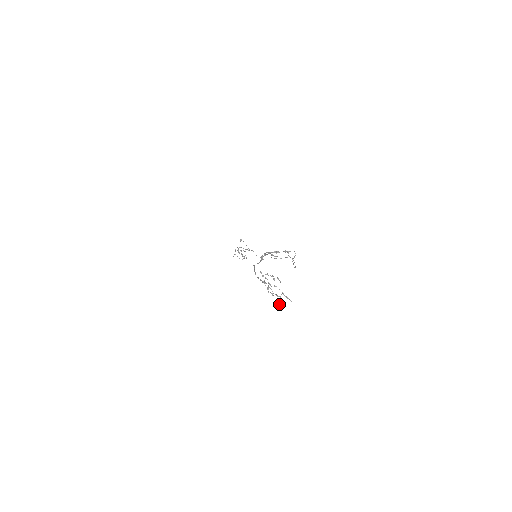
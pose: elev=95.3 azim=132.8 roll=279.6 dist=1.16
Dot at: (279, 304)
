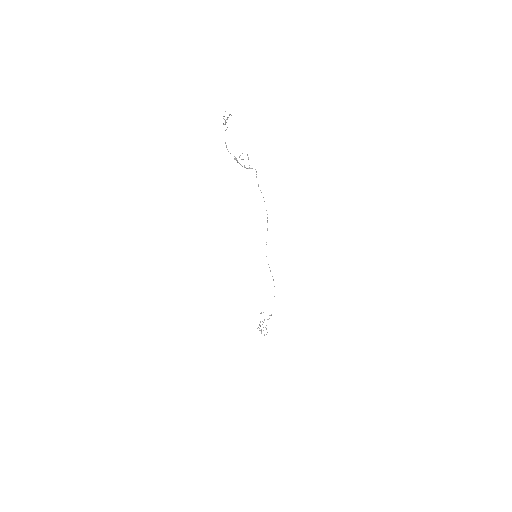
Dot at: occluded
